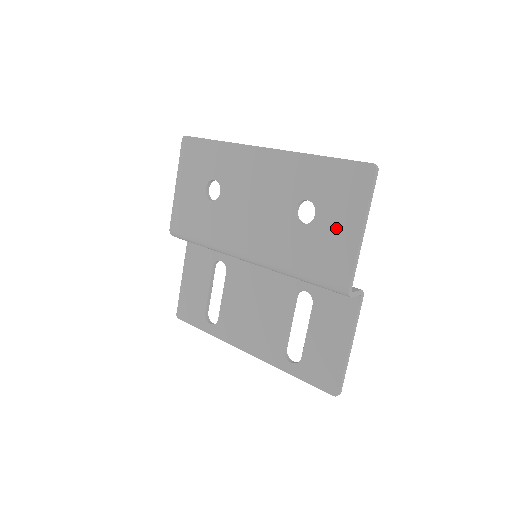
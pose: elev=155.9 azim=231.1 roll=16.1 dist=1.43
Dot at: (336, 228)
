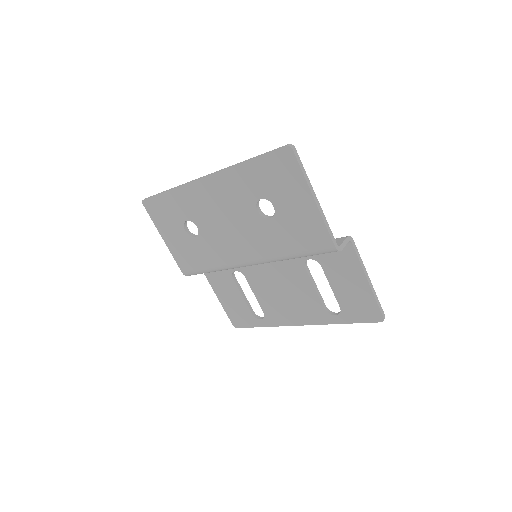
Dot at: (295, 208)
